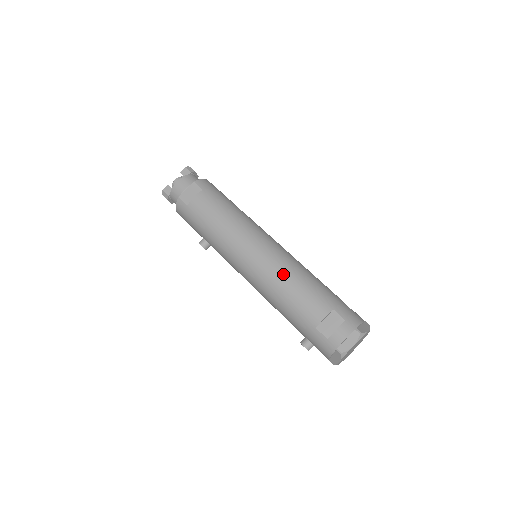
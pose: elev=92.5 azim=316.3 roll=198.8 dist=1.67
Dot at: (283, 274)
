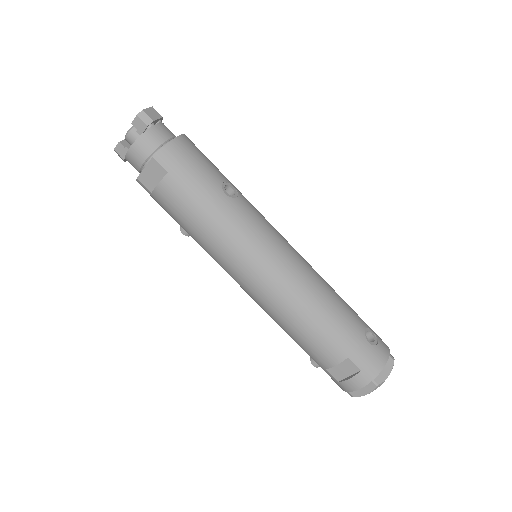
Dot at: (287, 310)
